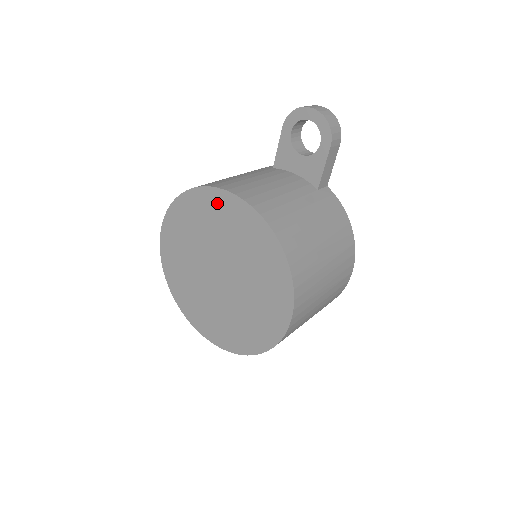
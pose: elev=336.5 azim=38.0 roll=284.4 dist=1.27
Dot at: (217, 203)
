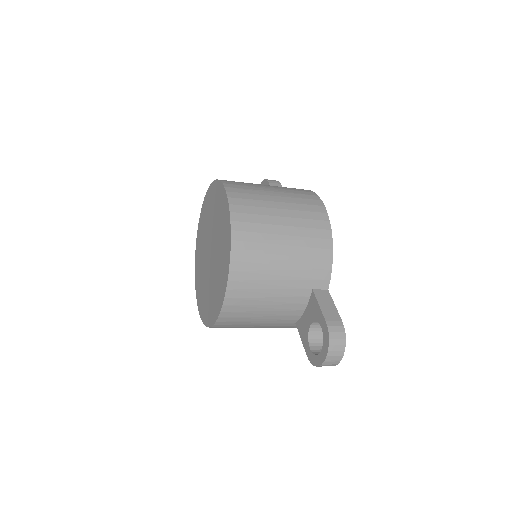
Dot at: (200, 228)
